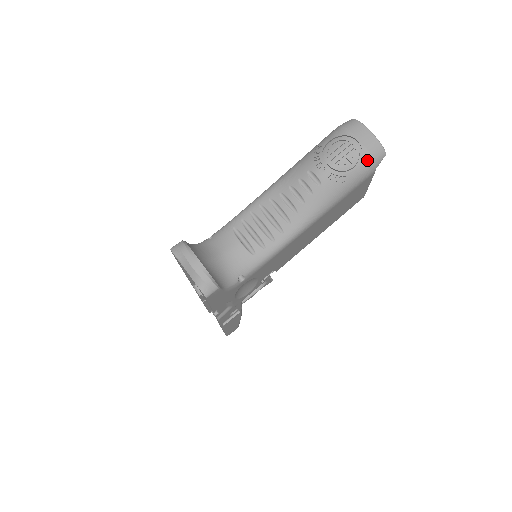
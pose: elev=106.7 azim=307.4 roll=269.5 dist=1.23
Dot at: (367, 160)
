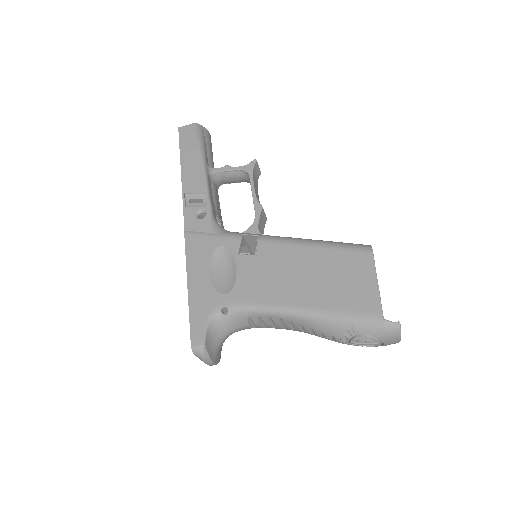
Dot at: occluded
